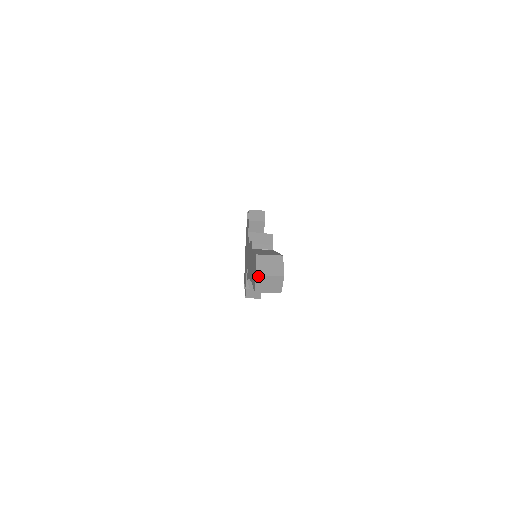
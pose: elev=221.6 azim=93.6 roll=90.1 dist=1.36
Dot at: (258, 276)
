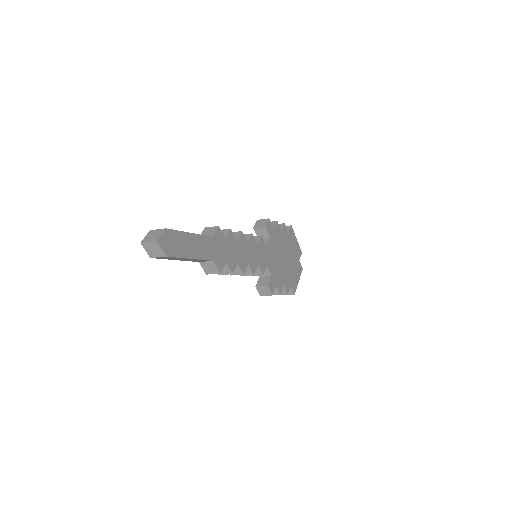
Dot at: (142, 243)
